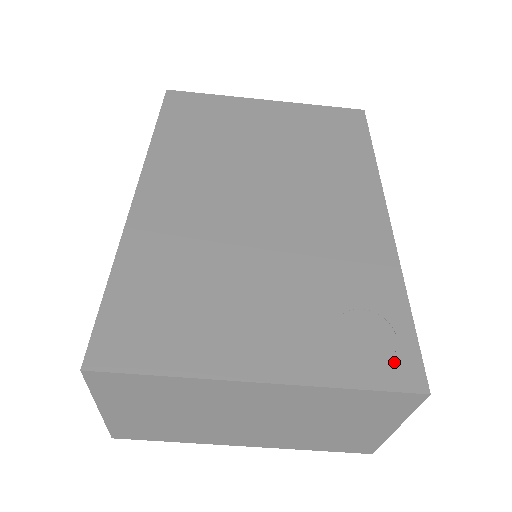
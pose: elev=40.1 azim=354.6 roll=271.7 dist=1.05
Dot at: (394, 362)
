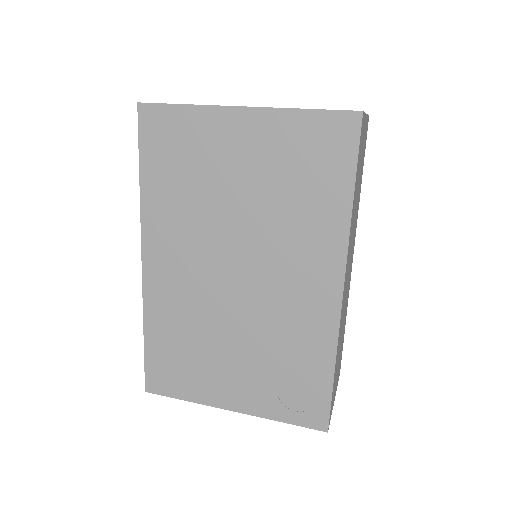
Dot at: (311, 412)
